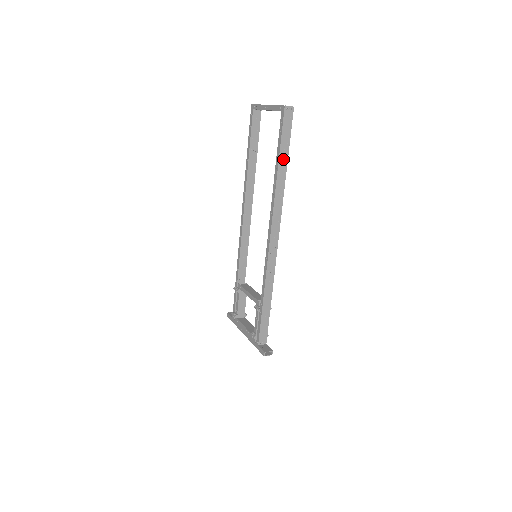
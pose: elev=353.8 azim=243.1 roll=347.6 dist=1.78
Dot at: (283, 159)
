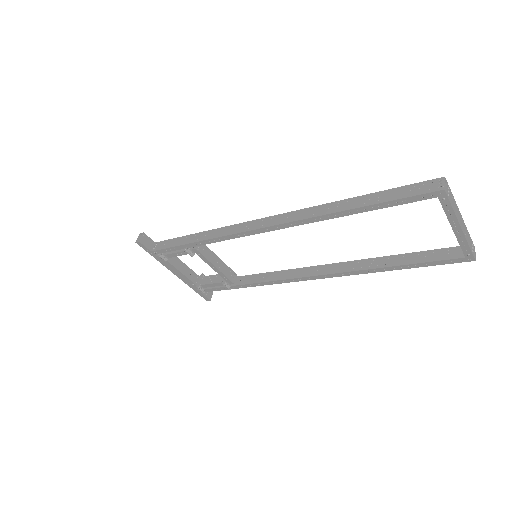
Dot at: occluded
